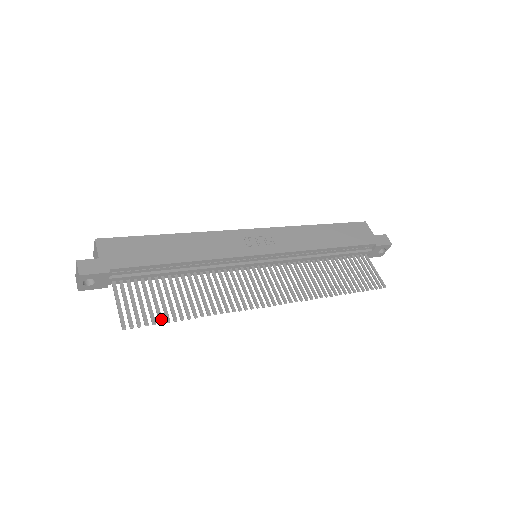
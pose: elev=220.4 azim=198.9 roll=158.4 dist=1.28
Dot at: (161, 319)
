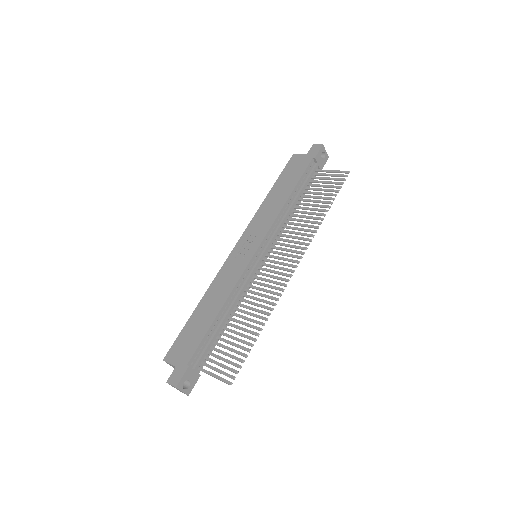
Dot at: (244, 355)
